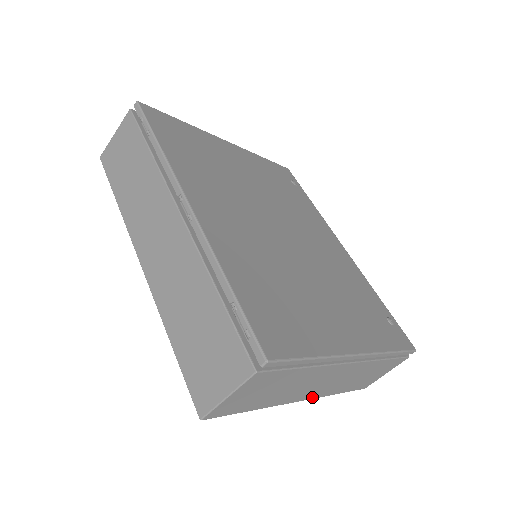
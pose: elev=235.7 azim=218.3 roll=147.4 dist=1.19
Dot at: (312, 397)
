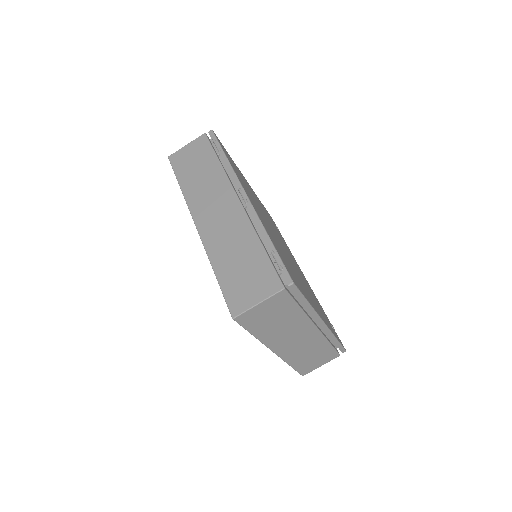
Dot at: (280, 354)
